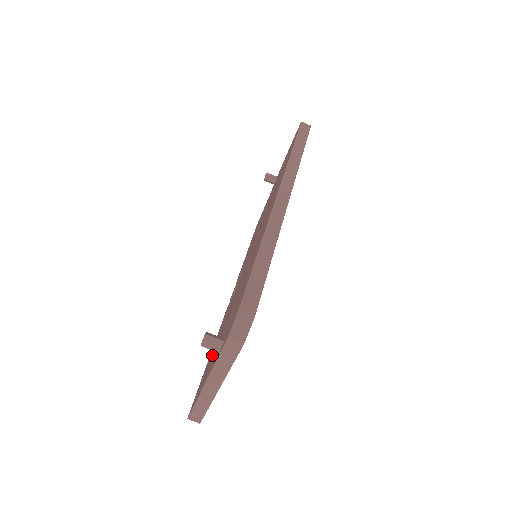
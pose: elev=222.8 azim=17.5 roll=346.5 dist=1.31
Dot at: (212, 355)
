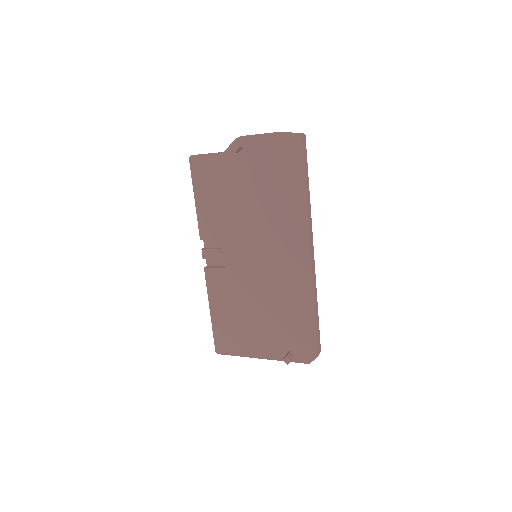
Dot at: (238, 328)
